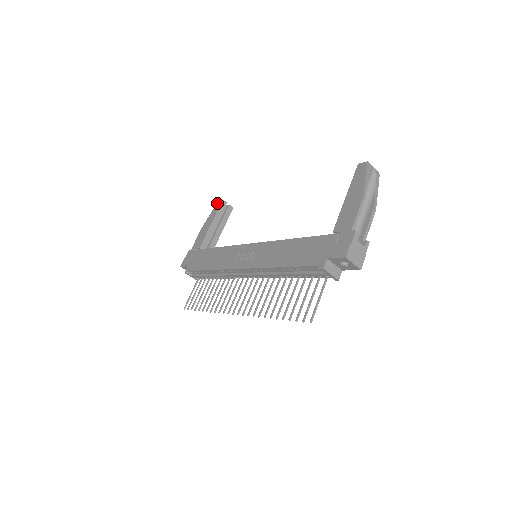
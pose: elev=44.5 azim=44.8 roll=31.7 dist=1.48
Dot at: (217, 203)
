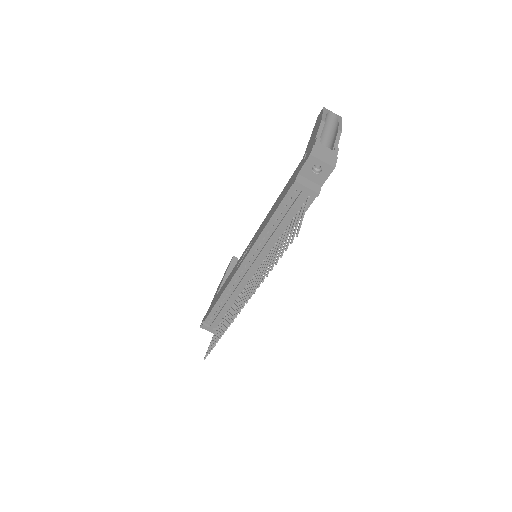
Dot at: occluded
